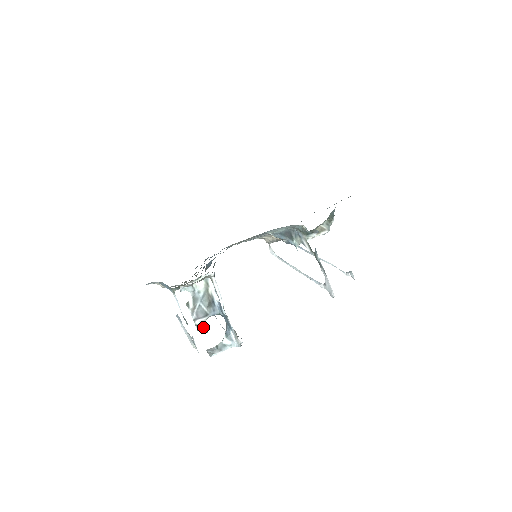
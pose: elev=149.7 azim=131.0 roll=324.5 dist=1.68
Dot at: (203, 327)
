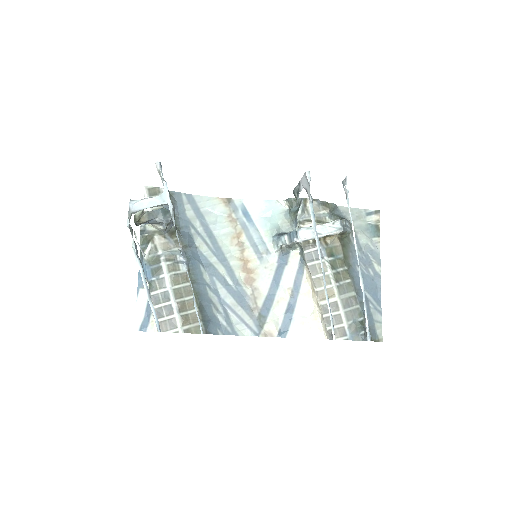
Dot at: occluded
